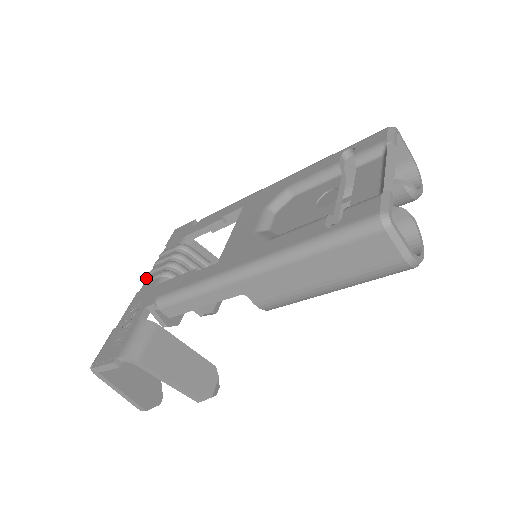
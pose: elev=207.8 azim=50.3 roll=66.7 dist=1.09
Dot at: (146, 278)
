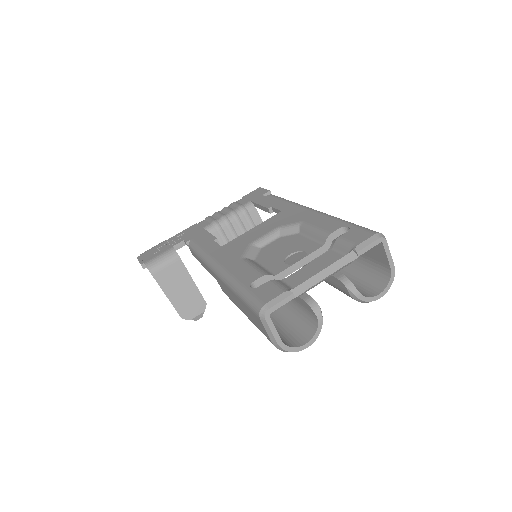
Dot at: (208, 216)
